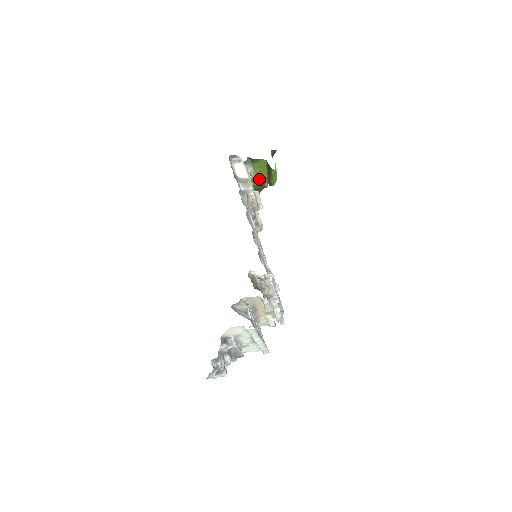
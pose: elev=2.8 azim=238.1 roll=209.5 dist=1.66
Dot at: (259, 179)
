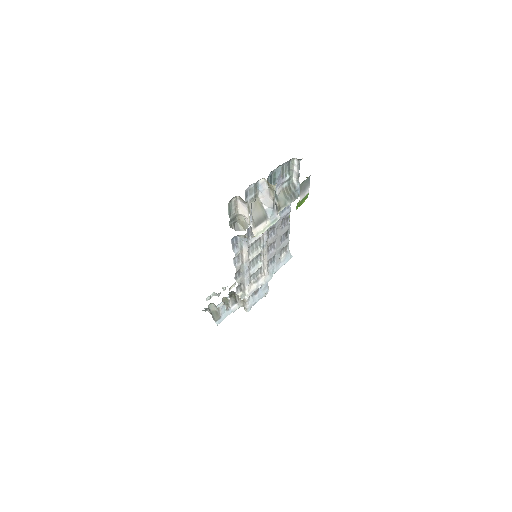
Dot at: occluded
